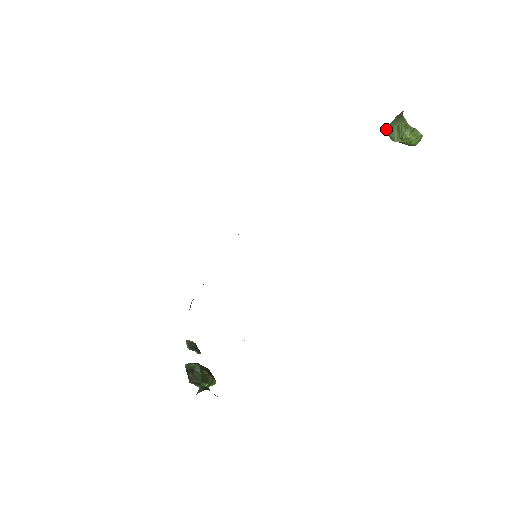
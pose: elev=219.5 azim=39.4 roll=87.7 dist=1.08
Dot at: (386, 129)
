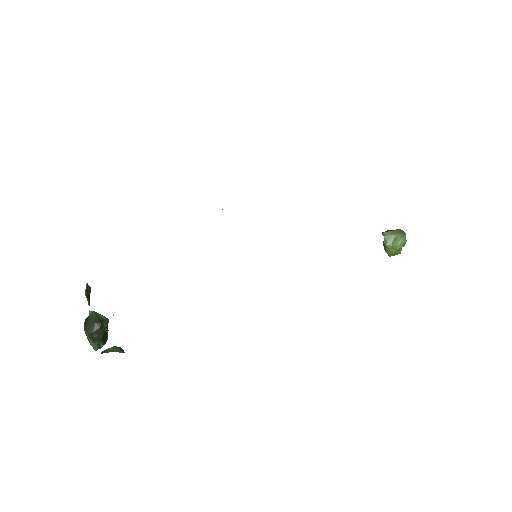
Dot at: (386, 232)
